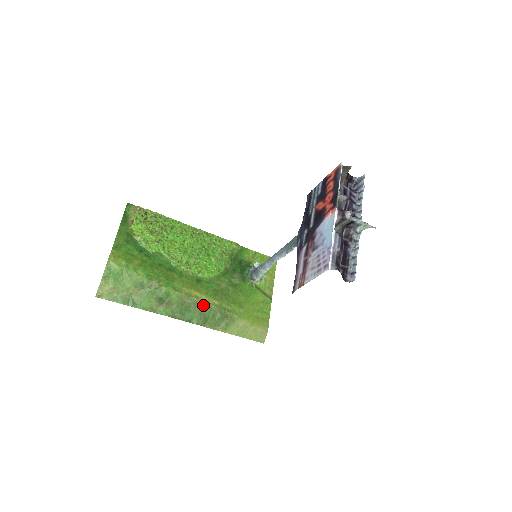
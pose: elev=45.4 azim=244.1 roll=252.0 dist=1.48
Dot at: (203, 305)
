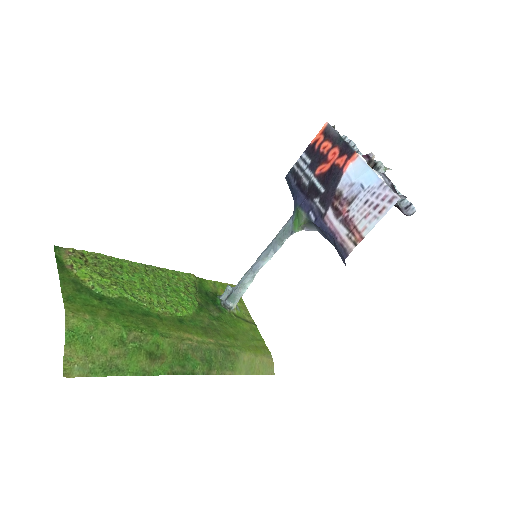
Dot at: (200, 347)
